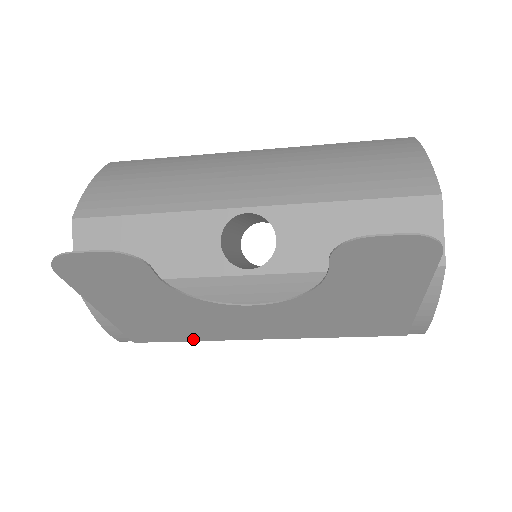
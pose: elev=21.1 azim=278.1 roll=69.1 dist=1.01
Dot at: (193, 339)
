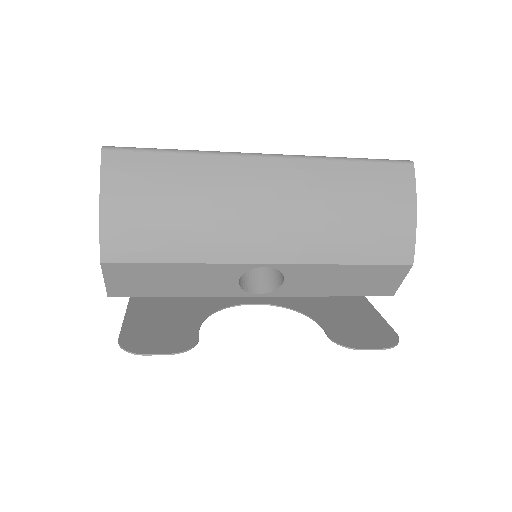
Dot at: occluded
